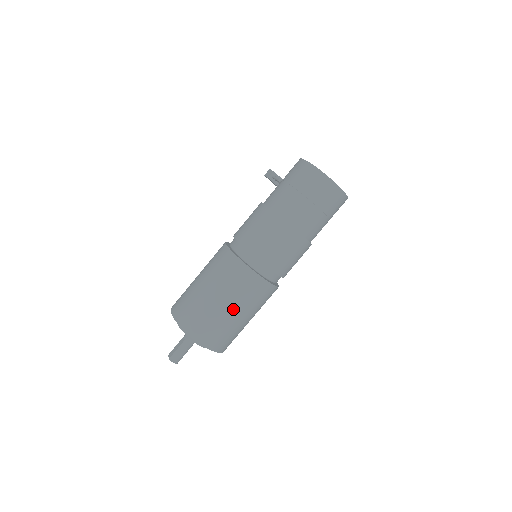
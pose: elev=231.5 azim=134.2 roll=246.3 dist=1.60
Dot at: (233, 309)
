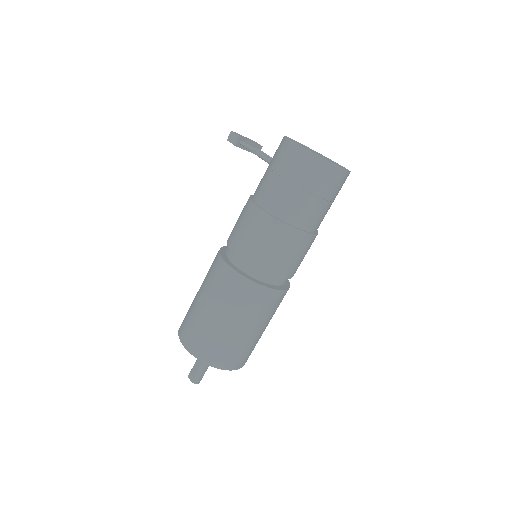
Dot at: (254, 329)
